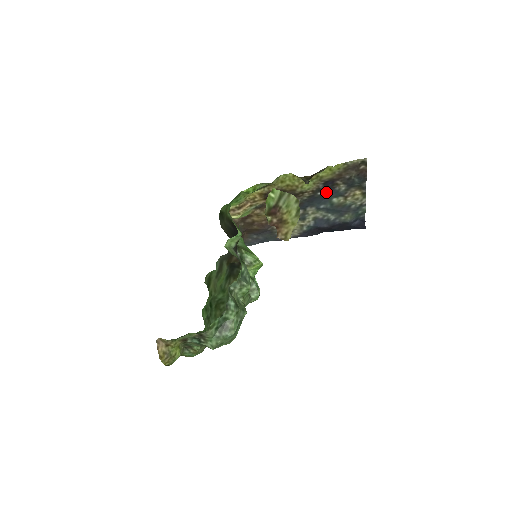
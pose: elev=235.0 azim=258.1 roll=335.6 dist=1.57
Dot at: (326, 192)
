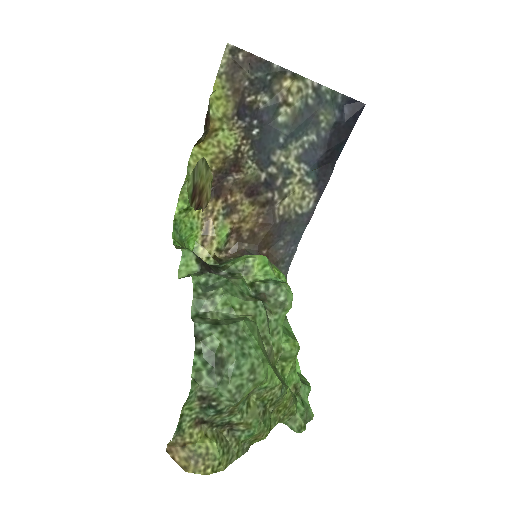
Dot at: (258, 123)
